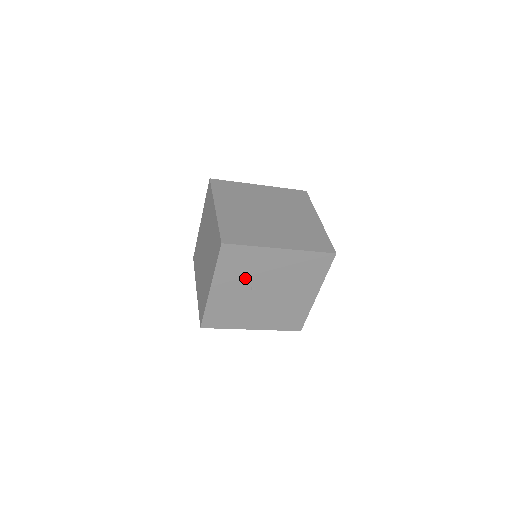
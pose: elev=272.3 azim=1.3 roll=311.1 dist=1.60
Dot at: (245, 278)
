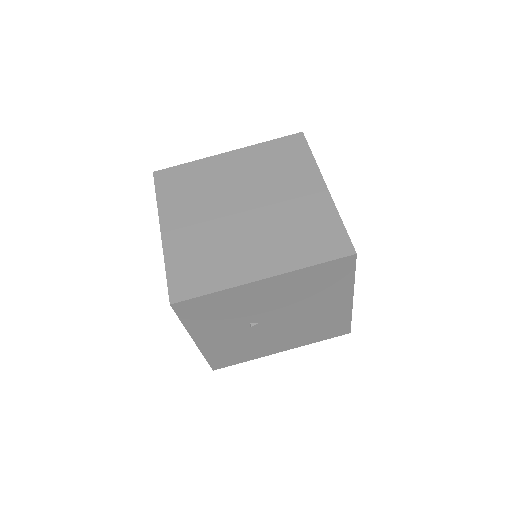
Dot at: (234, 320)
